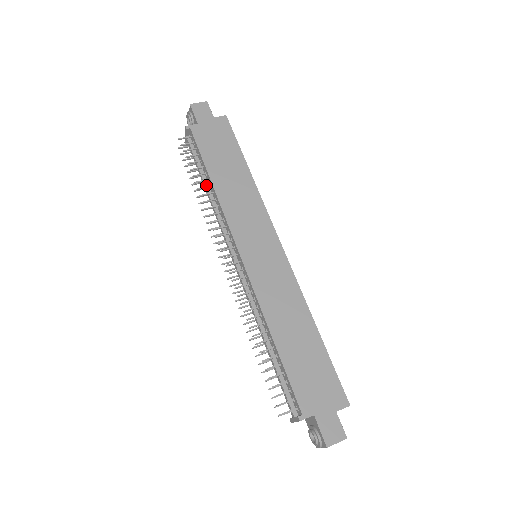
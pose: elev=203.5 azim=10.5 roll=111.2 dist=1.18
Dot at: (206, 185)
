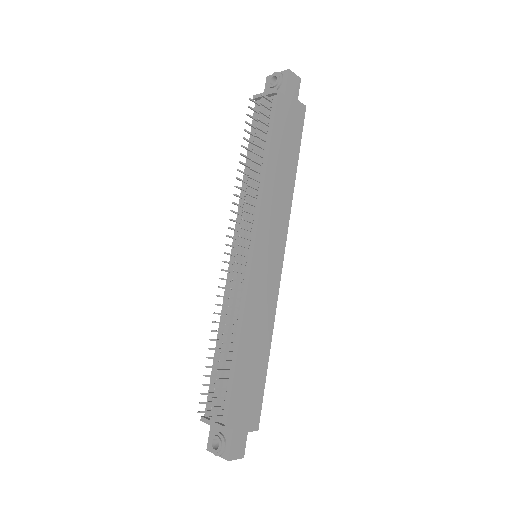
Dot at: (257, 159)
